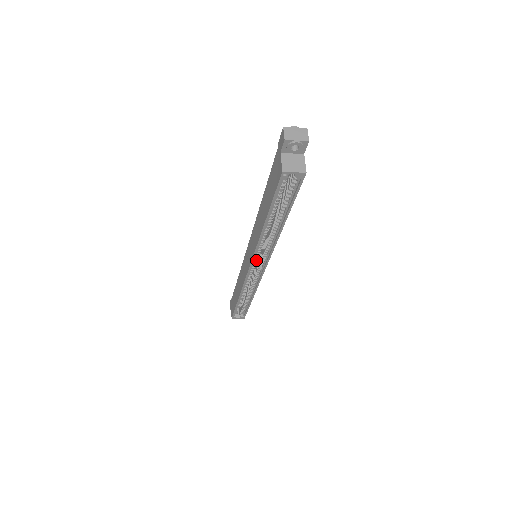
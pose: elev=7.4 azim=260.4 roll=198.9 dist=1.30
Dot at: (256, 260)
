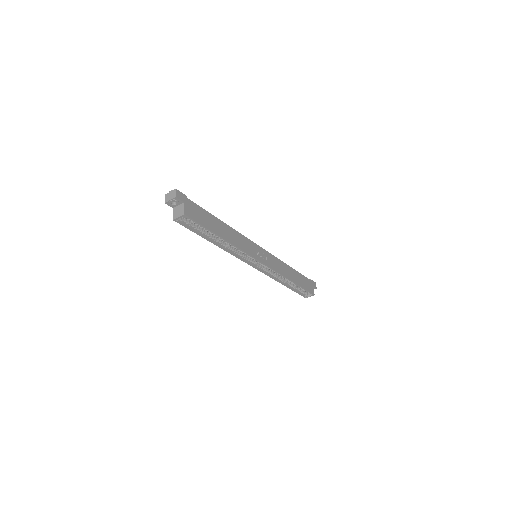
Dot at: (249, 260)
